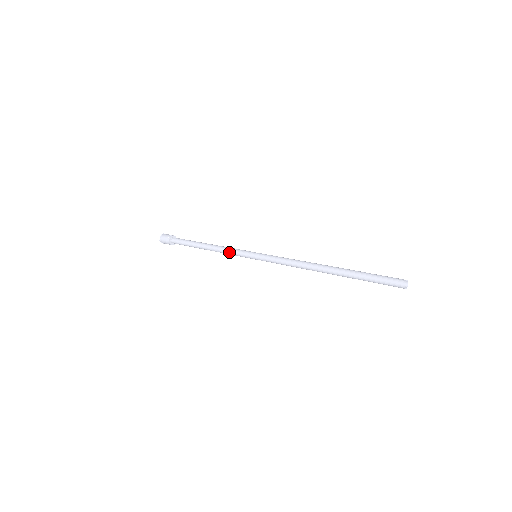
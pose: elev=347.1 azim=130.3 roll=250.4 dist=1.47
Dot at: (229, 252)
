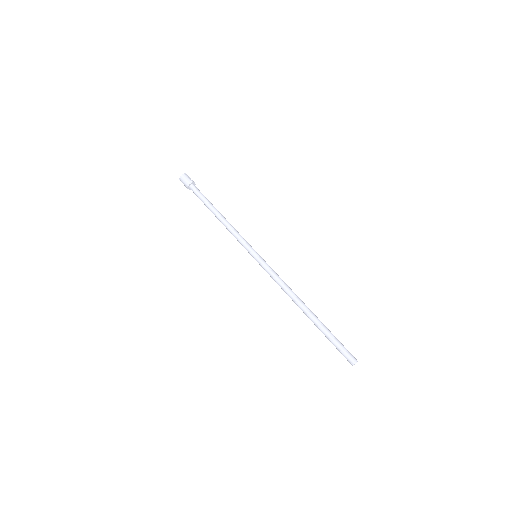
Dot at: occluded
